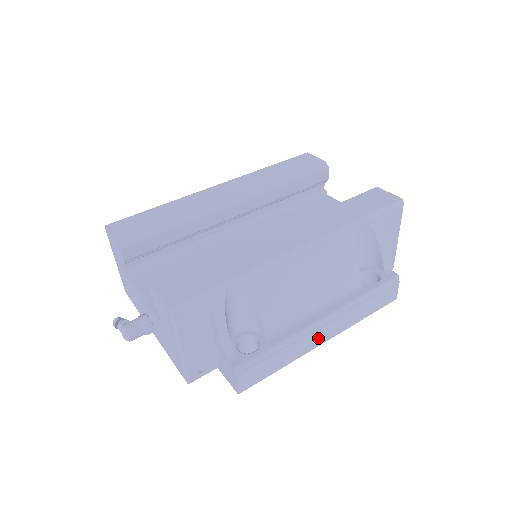
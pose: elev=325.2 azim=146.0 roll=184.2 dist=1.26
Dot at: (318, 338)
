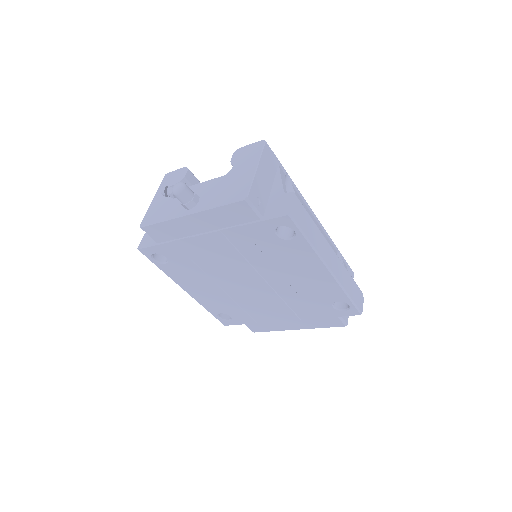
Dot at: (328, 257)
